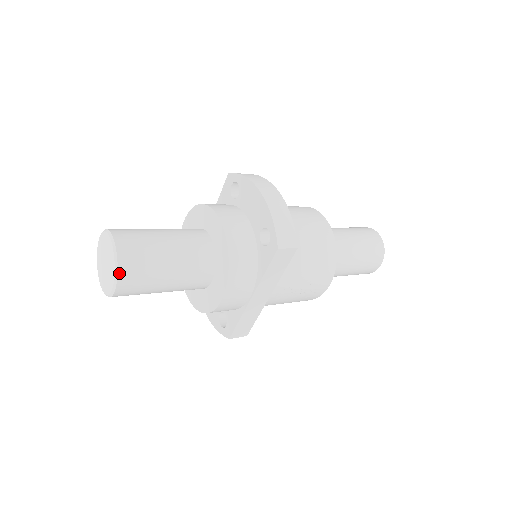
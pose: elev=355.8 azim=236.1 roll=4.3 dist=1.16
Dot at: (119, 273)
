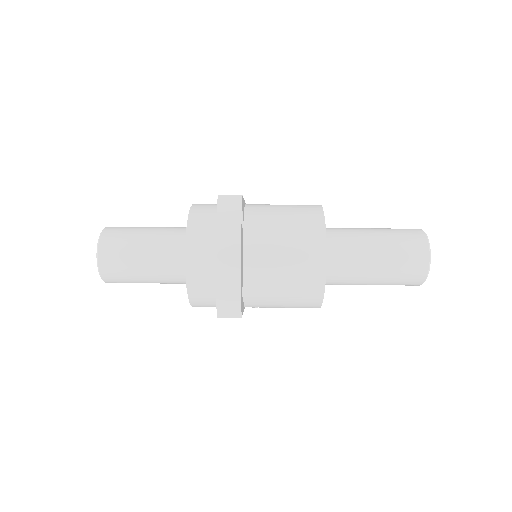
Dot at: (104, 280)
